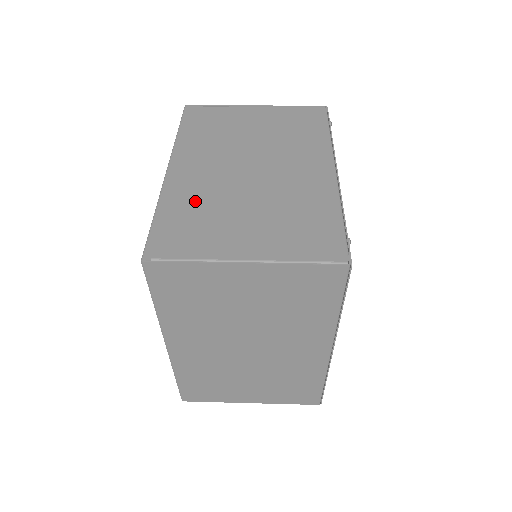
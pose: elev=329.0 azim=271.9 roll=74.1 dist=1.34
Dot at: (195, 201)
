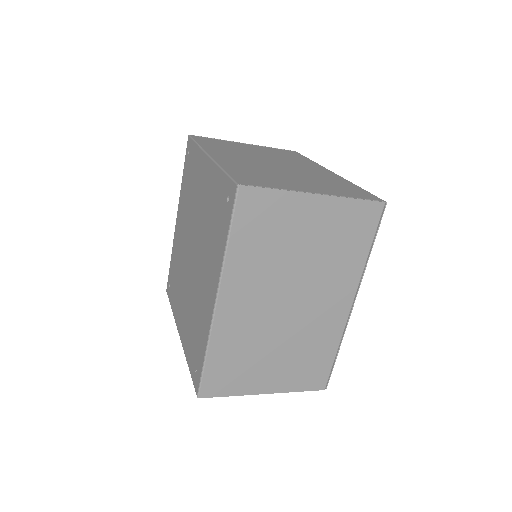
Dot at: (249, 169)
